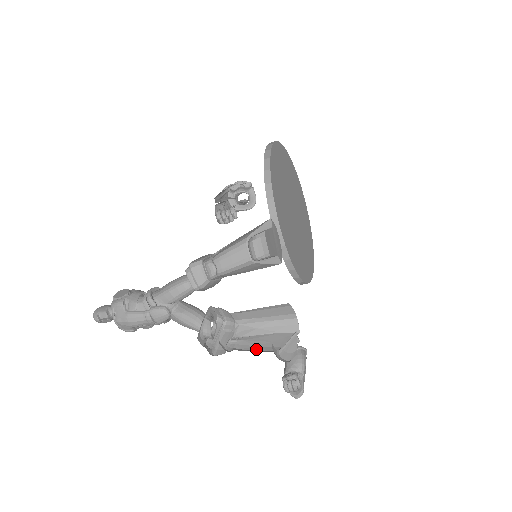
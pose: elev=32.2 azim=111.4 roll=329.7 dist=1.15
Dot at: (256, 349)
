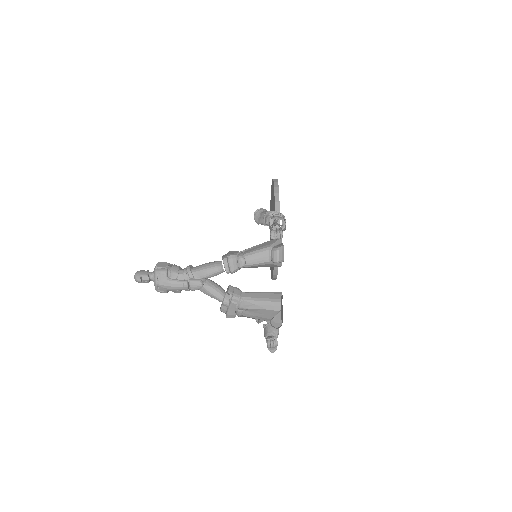
Dot at: (256, 318)
